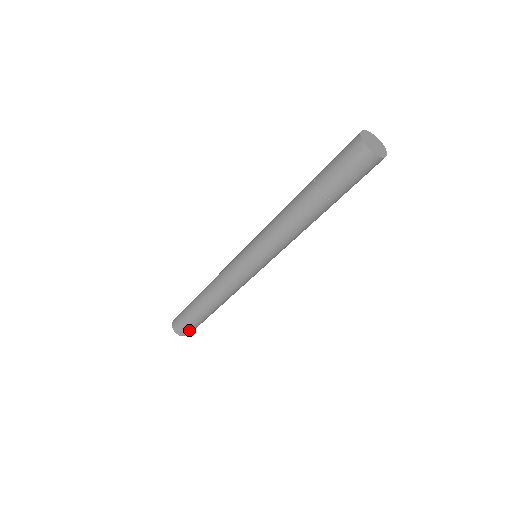
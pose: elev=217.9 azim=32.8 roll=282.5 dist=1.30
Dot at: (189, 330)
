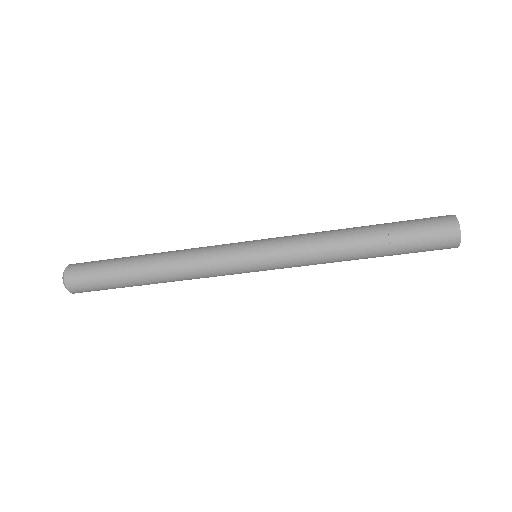
Dot at: (84, 282)
